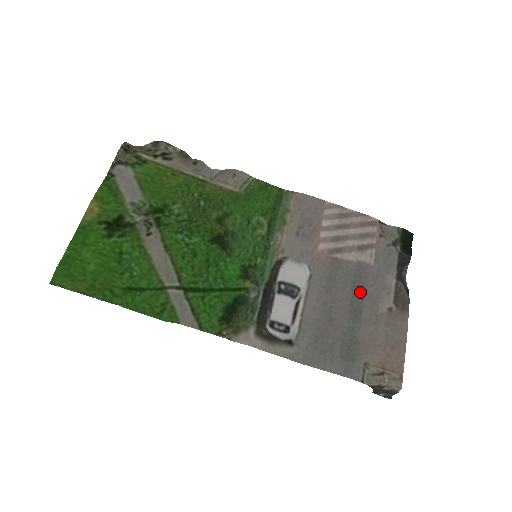
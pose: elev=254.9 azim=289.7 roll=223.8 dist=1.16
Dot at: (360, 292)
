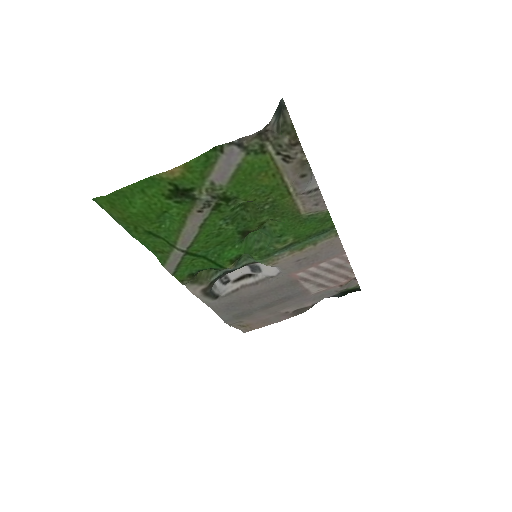
Dot at: (285, 301)
